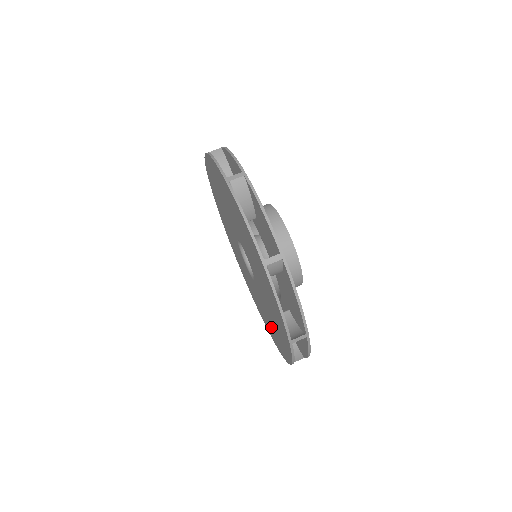
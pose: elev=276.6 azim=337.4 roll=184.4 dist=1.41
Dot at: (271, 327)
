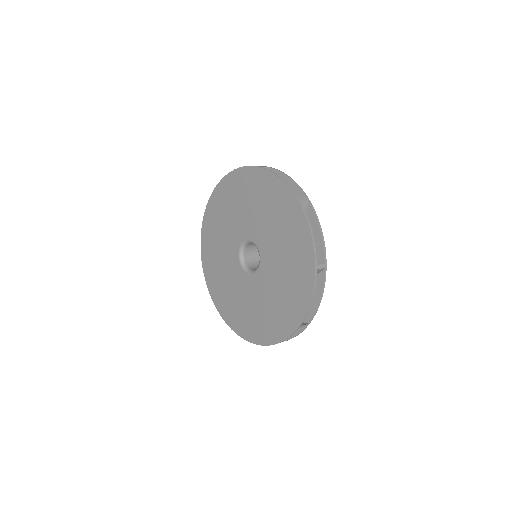
Dot at: (245, 314)
